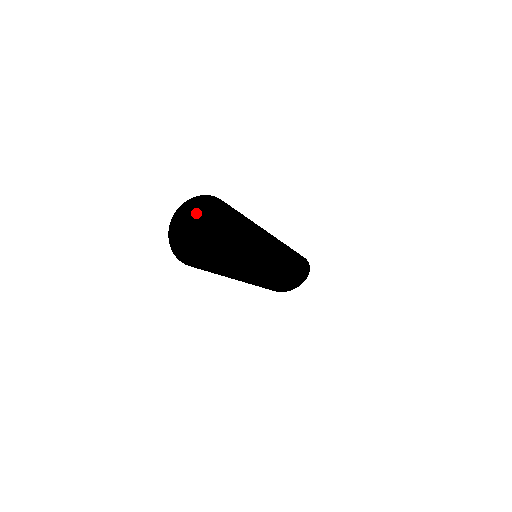
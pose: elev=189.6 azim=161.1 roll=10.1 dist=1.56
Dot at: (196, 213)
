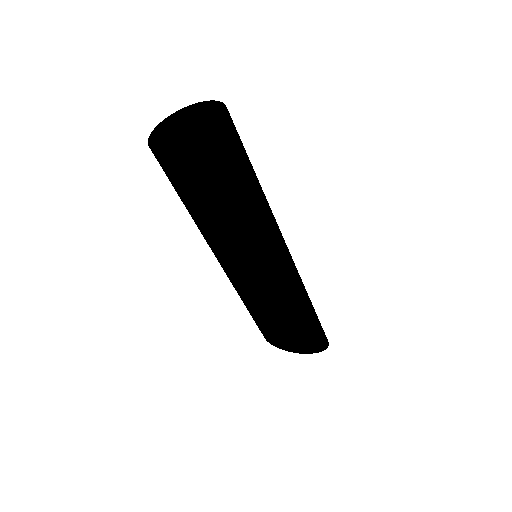
Dot at: (201, 121)
